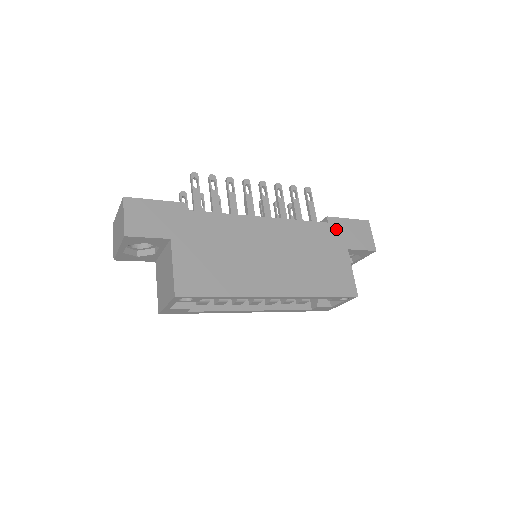
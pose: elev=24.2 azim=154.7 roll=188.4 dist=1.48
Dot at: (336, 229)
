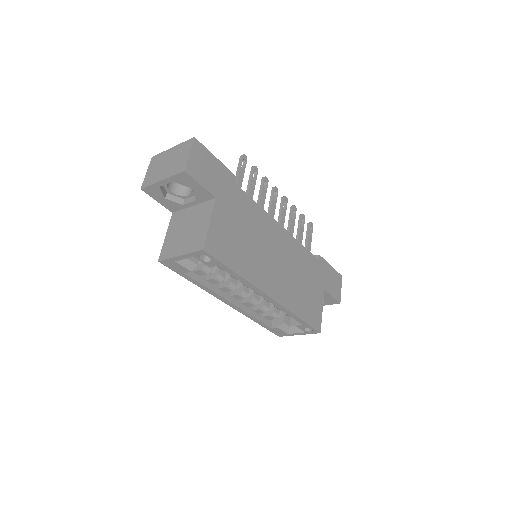
Dot at: (322, 269)
